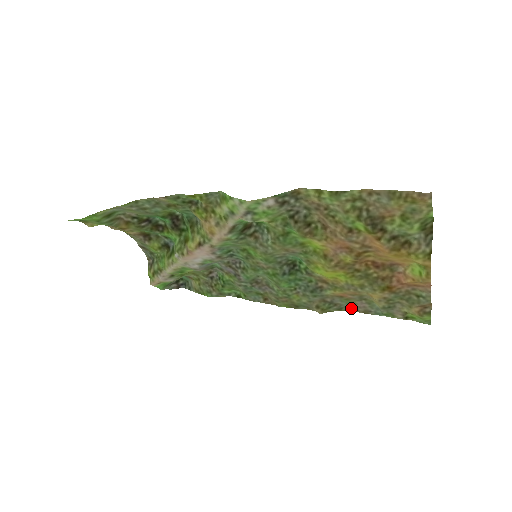
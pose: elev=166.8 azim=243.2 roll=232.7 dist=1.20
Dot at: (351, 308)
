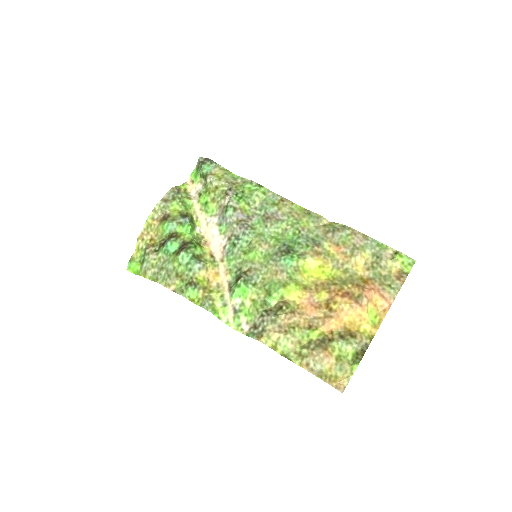
Dot at: (352, 231)
